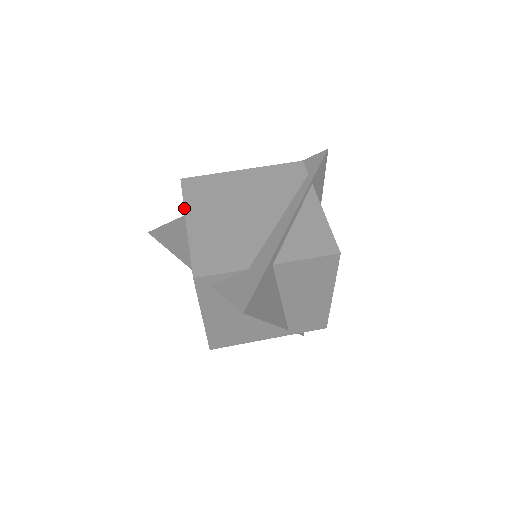
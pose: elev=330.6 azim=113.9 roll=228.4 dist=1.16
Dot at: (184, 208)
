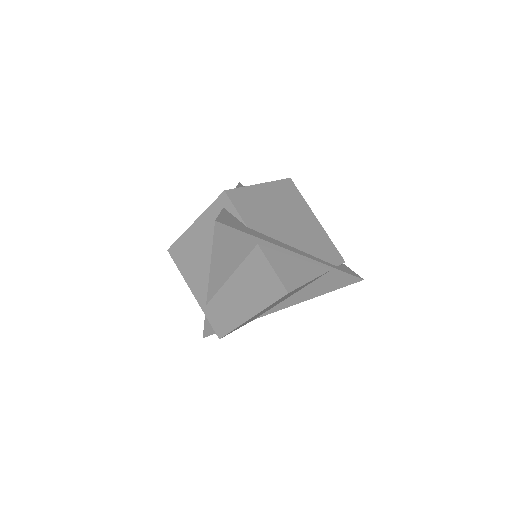
Dot at: (271, 181)
